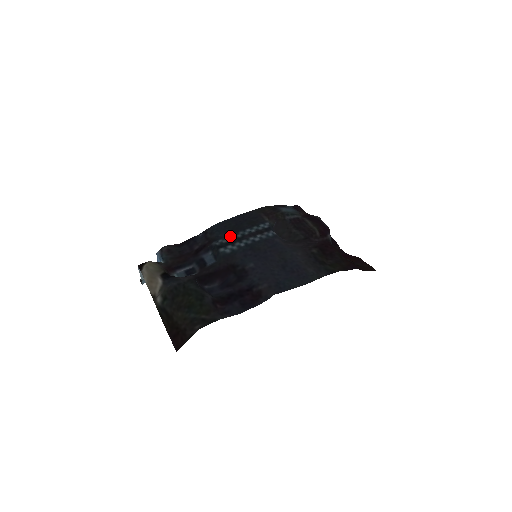
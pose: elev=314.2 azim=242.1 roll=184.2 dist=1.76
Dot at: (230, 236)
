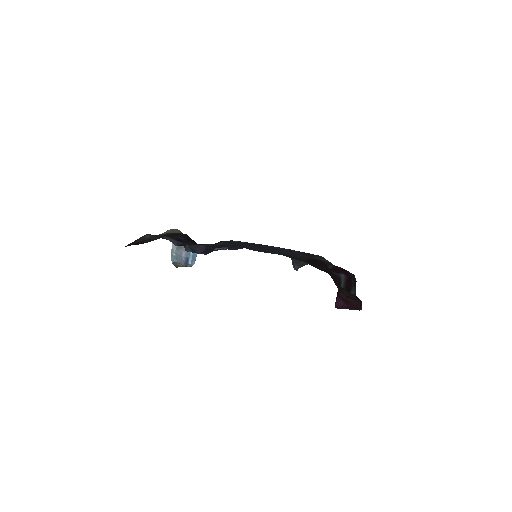
Dot at: occluded
